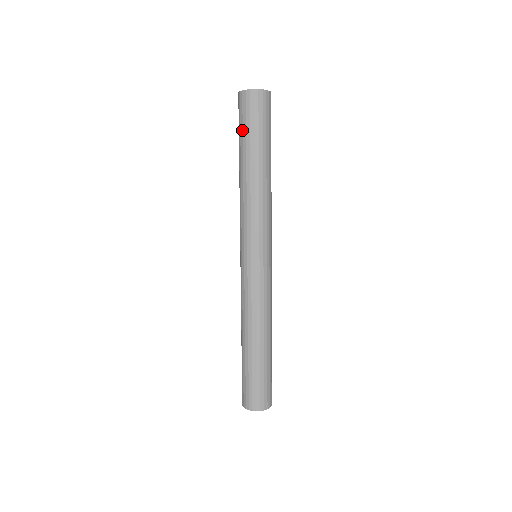
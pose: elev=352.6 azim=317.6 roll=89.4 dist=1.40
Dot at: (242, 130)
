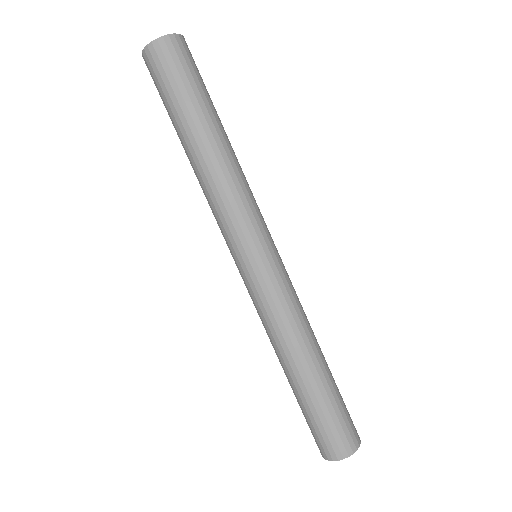
Dot at: (173, 94)
